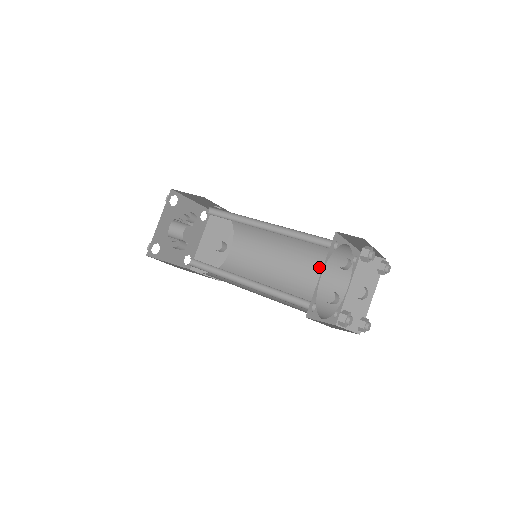
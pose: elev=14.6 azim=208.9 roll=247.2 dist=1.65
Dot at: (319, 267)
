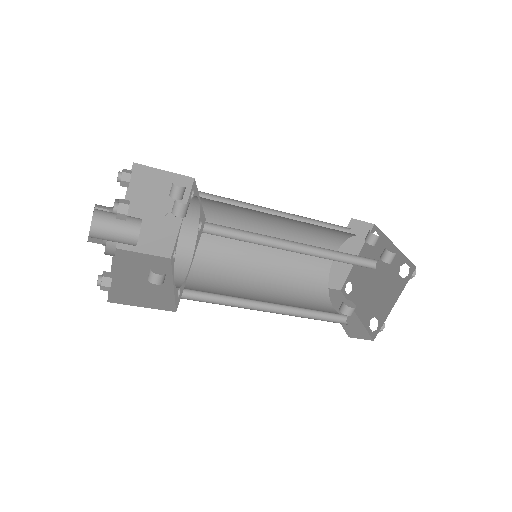
Dot at: (296, 292)
